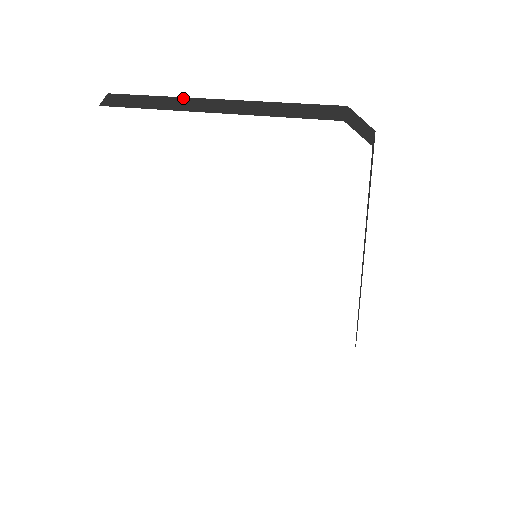
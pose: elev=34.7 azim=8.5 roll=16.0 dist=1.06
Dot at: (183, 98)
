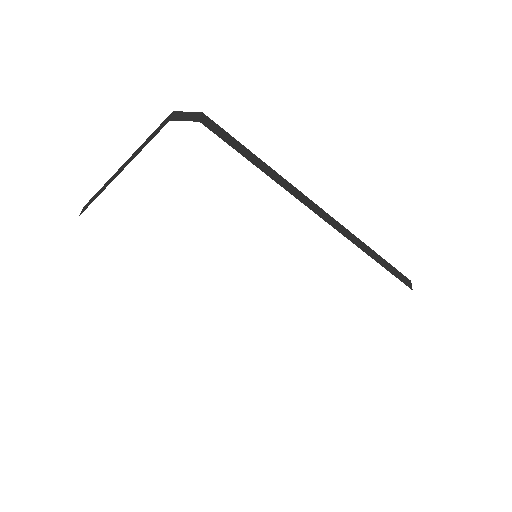
Dot at: (110, 179)
